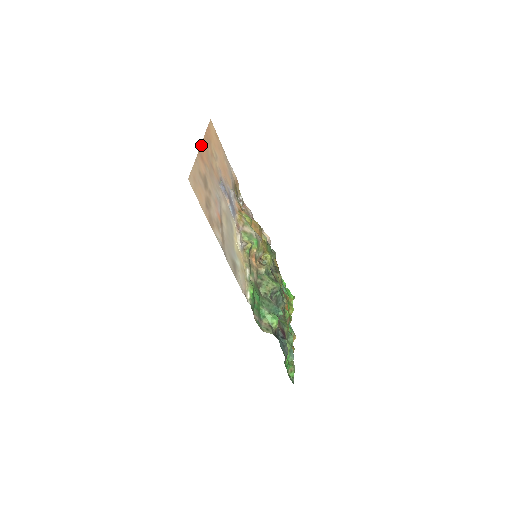
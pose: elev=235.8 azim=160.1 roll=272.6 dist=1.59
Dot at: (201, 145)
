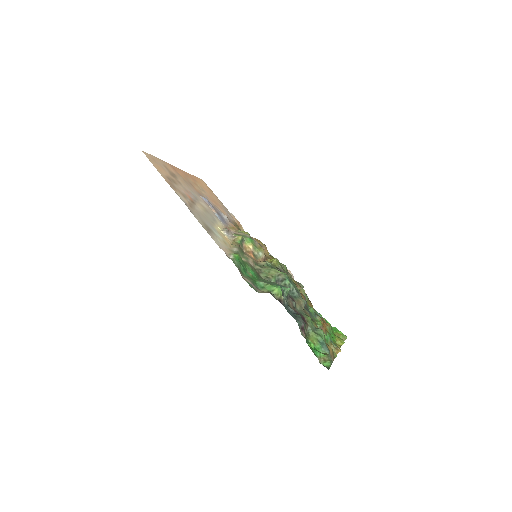
Dot at: (177, 168)
